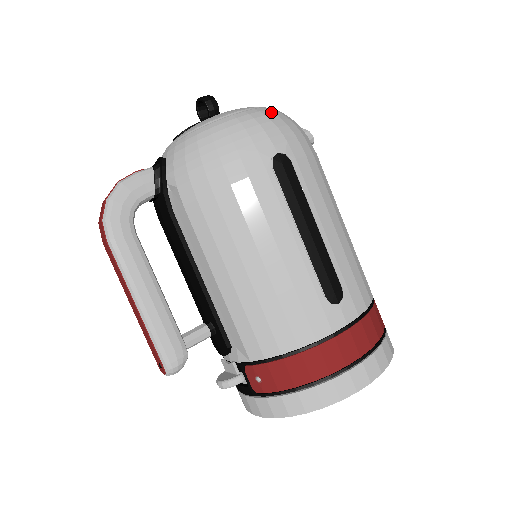
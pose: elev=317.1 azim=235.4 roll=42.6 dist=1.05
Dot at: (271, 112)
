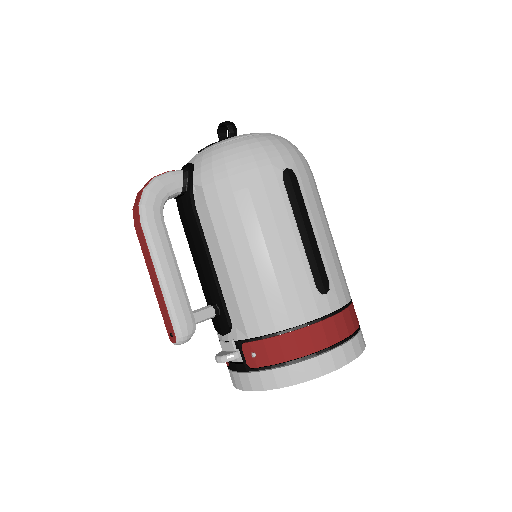
Dot at: (282, 138)
